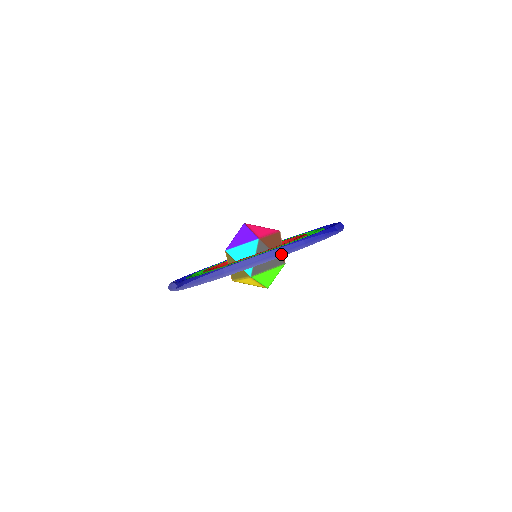
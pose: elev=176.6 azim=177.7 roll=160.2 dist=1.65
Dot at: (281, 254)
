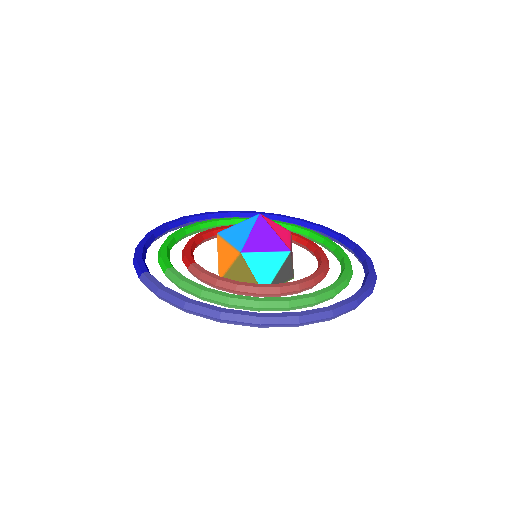
Dot at: occluded
